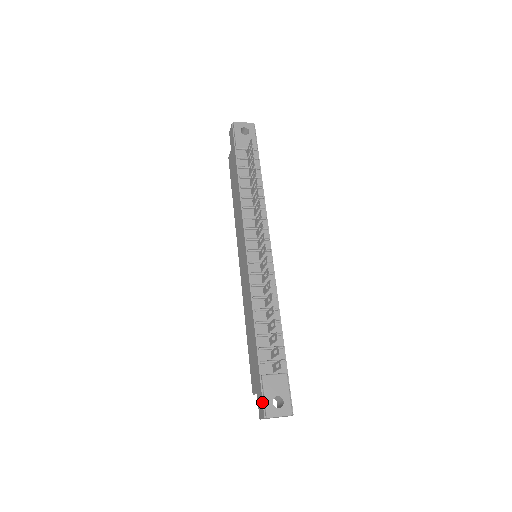
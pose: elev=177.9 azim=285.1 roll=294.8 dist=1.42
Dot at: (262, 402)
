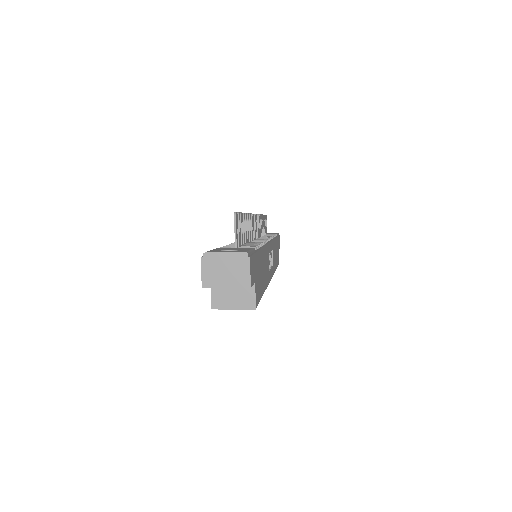
Dot at: occluded
